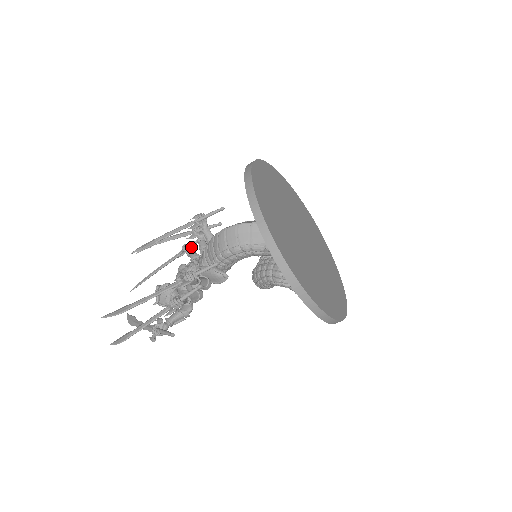
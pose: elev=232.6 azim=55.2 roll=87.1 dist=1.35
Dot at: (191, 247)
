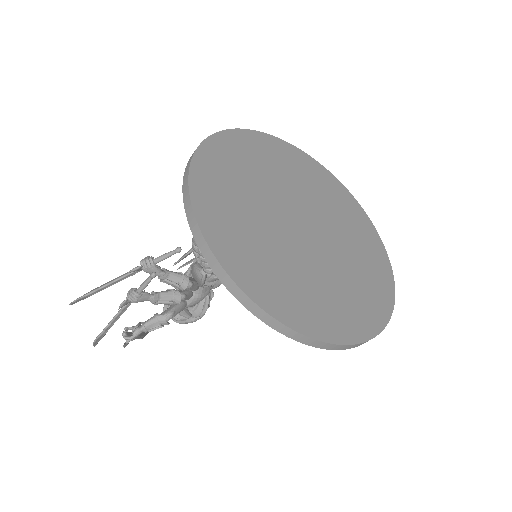
Dot at: occluded
